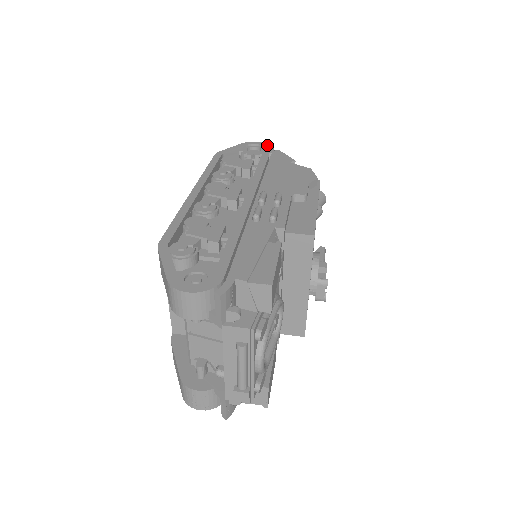
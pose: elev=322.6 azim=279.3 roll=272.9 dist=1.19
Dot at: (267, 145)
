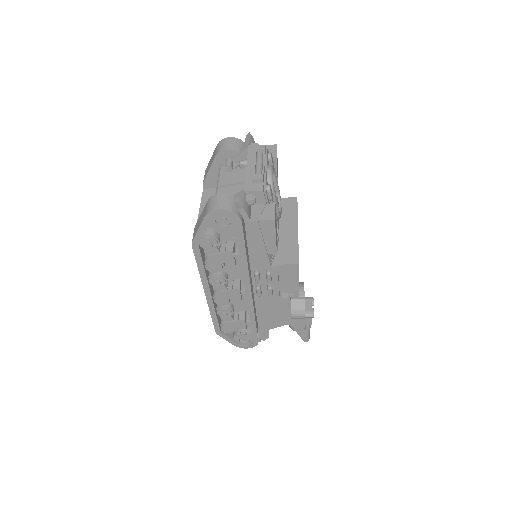
Dot at: occluded
